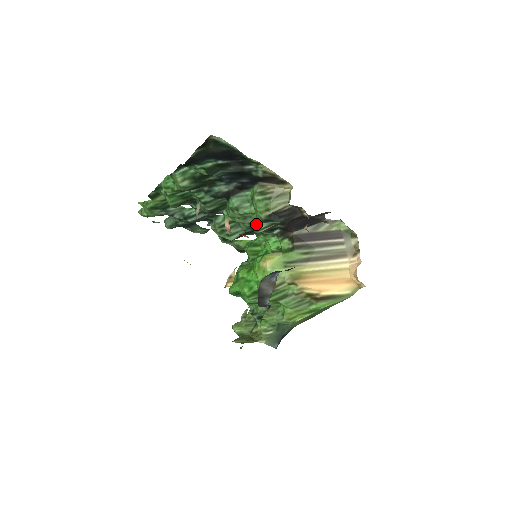
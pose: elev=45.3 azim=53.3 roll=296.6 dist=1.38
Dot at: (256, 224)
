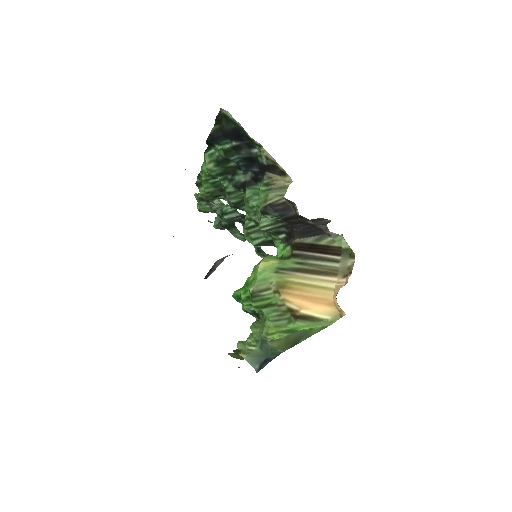
Dot at: (260, 220)
